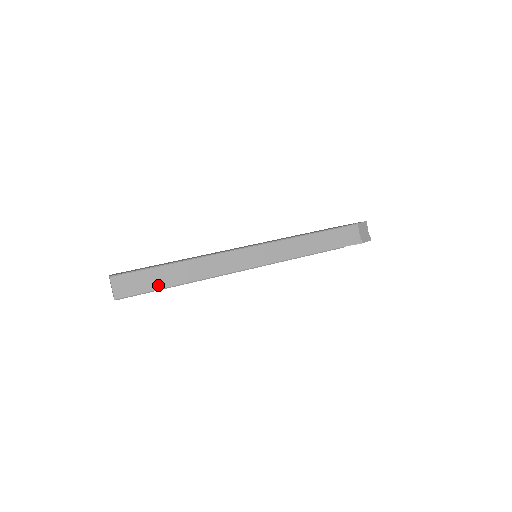
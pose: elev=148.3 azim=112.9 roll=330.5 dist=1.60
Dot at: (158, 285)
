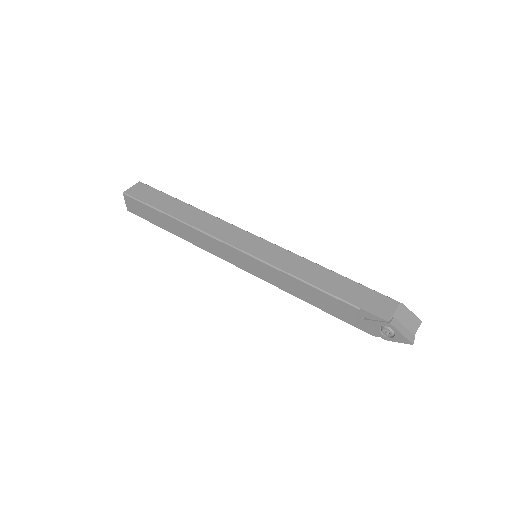
Dot at: (158, 205)
